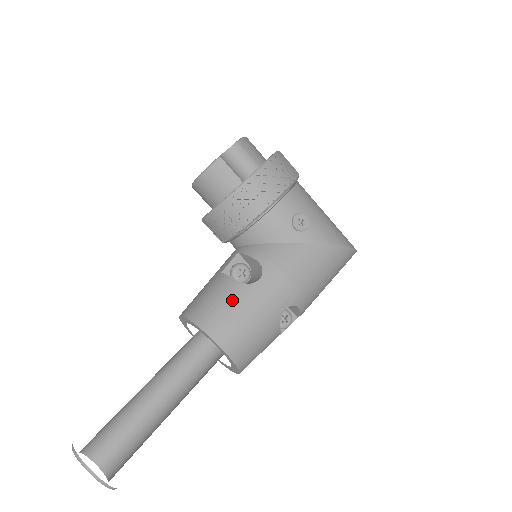
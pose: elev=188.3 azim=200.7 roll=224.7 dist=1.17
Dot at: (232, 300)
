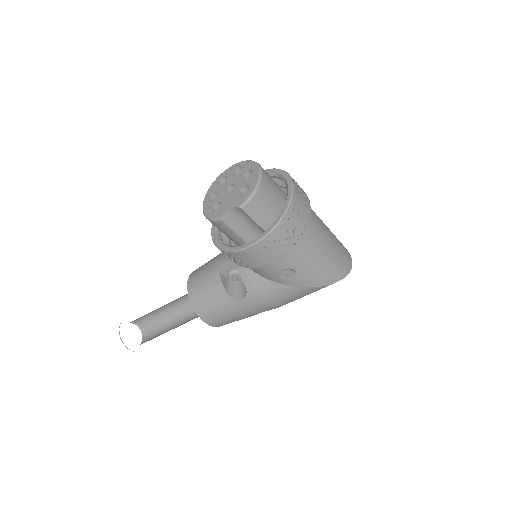
Dot at: (219, 304)
